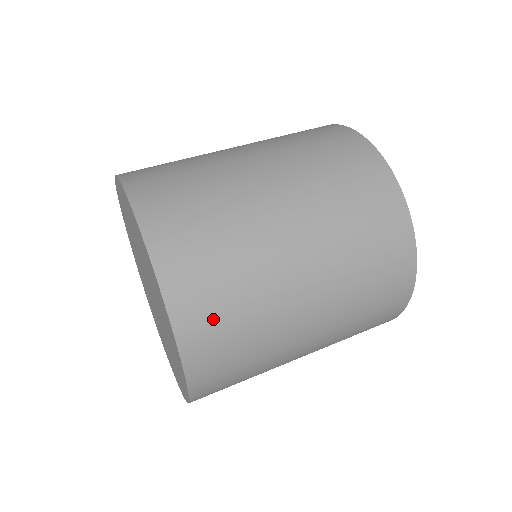
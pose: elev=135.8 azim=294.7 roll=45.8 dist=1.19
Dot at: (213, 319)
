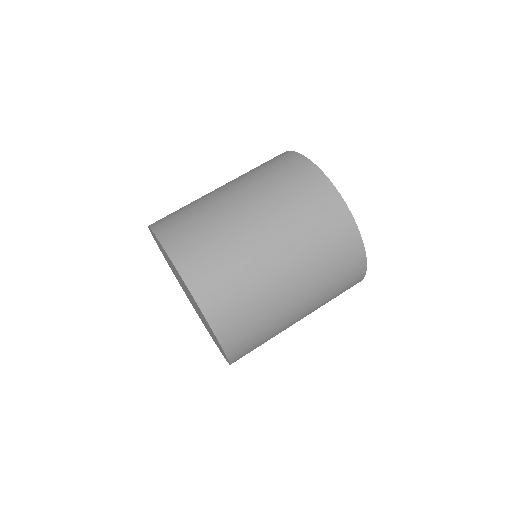
Dot at: occluded
